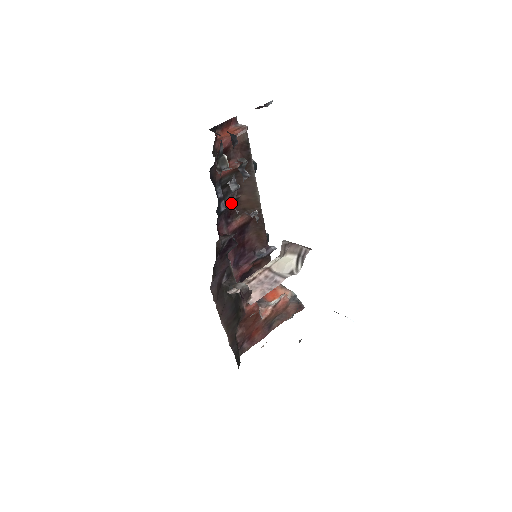
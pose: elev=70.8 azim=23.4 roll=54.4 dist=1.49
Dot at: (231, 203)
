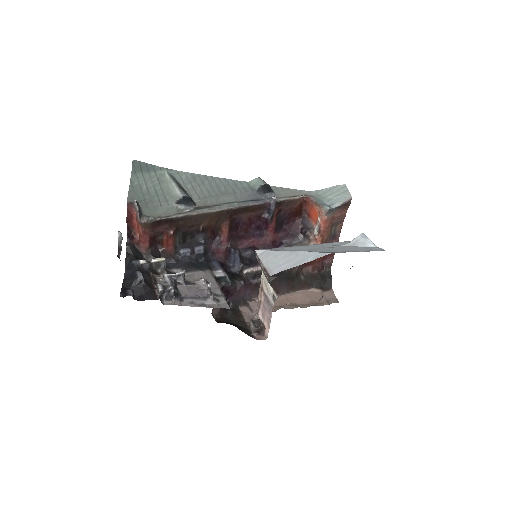
Dot at: (203, 233)
